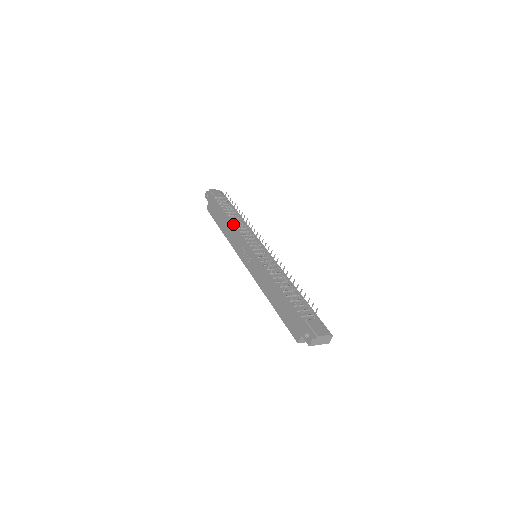
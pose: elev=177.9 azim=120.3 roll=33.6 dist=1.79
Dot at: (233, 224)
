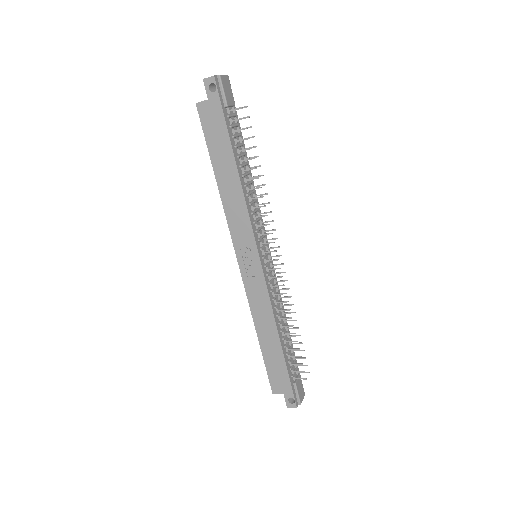
Dot at: (246, 192)
